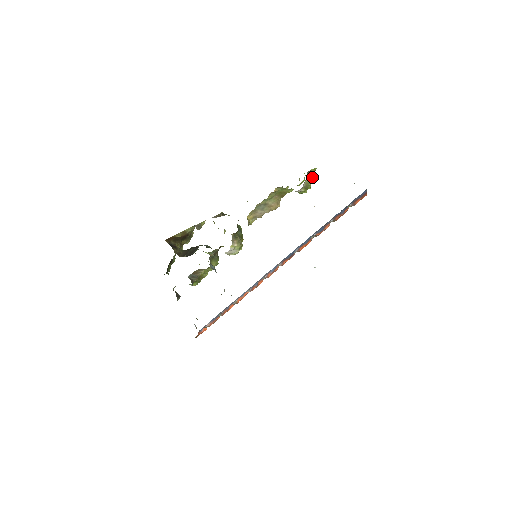
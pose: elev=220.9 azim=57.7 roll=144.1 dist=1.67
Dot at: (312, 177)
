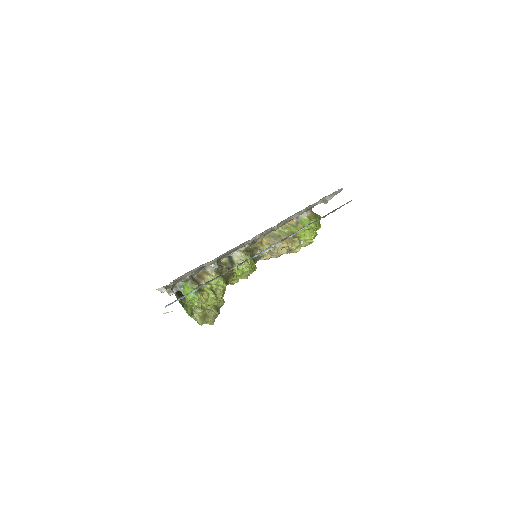
Dot at: (317, 217)
